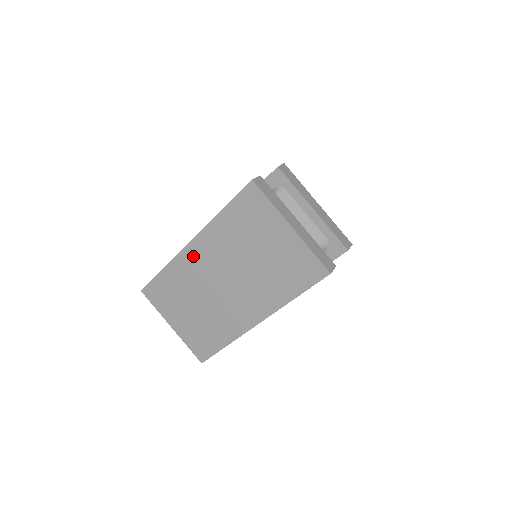
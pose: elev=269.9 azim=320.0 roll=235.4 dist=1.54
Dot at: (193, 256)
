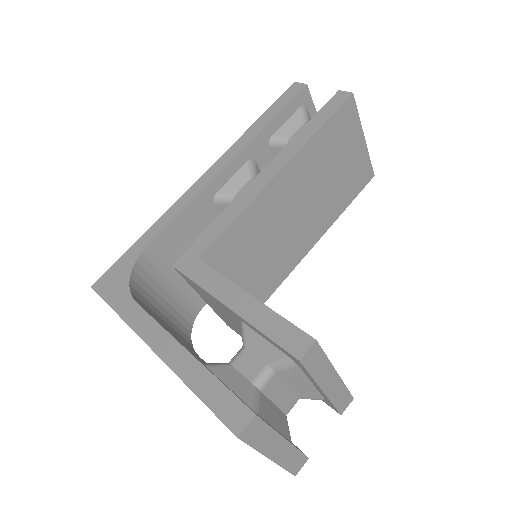
Dot at: occluded
